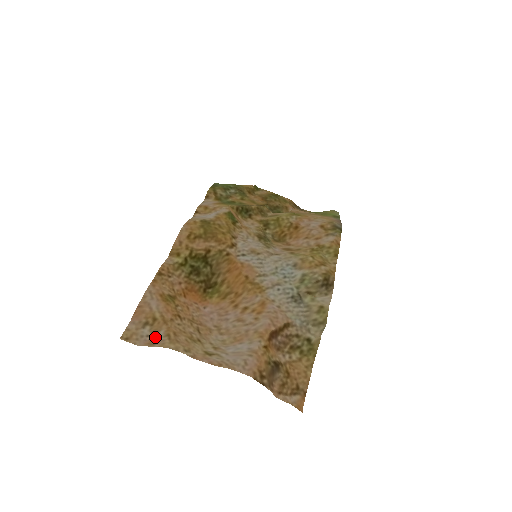
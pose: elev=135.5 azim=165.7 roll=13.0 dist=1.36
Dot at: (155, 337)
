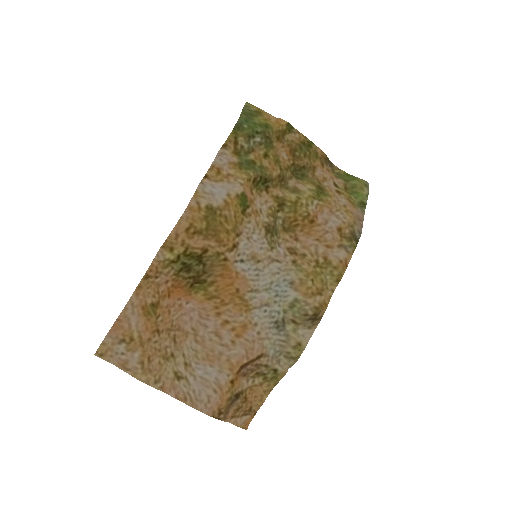
Dot at: (129, 359)
